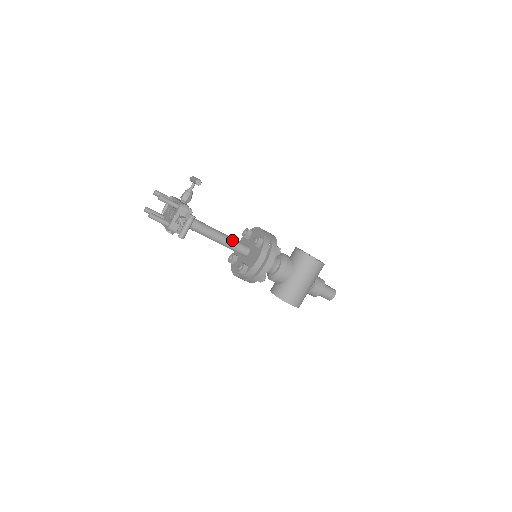
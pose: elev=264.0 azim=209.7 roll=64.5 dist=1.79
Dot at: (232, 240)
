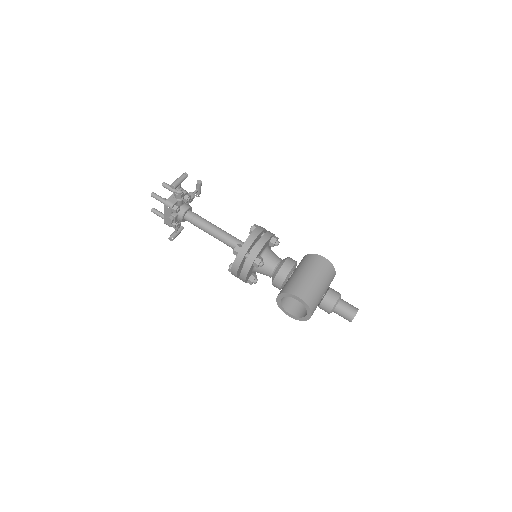
Dot at: (229, 234)
